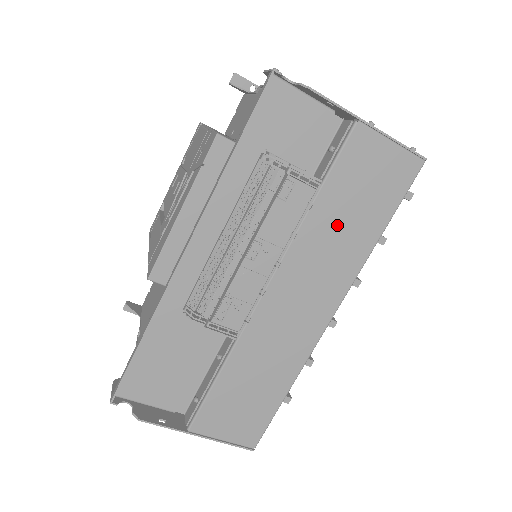
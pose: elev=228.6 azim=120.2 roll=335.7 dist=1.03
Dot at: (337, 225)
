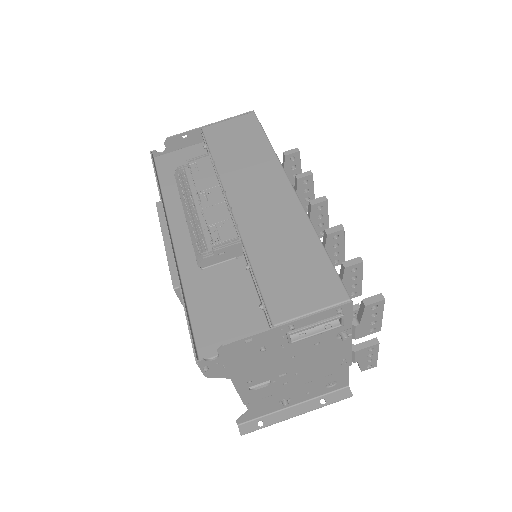
Dot at: (238, 157)
